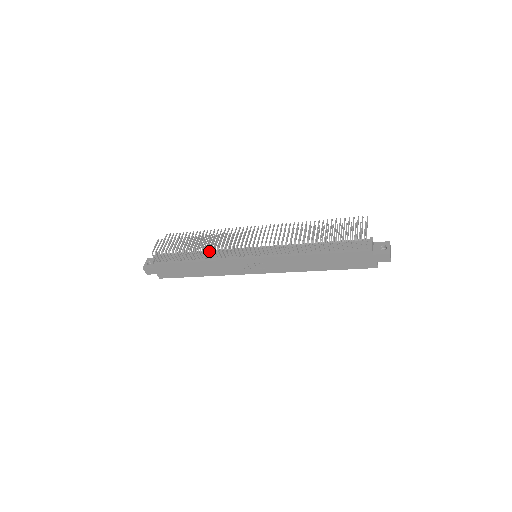
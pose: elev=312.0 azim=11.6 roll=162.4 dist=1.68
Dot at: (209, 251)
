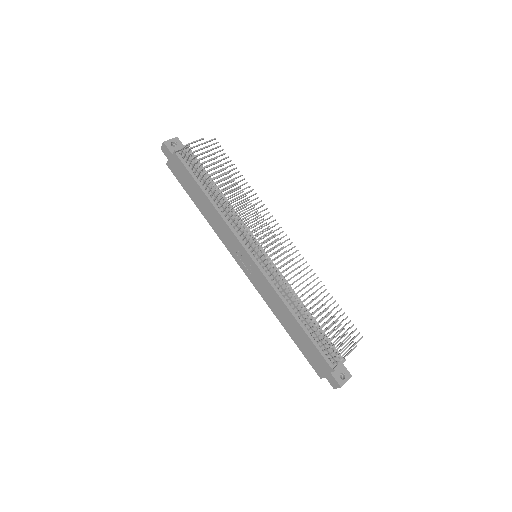
Dot at: occluded
